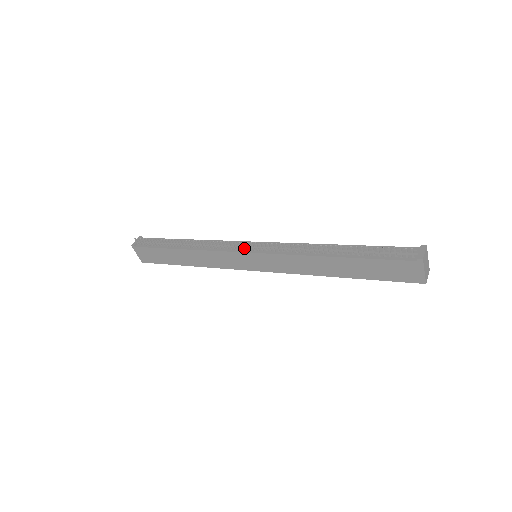
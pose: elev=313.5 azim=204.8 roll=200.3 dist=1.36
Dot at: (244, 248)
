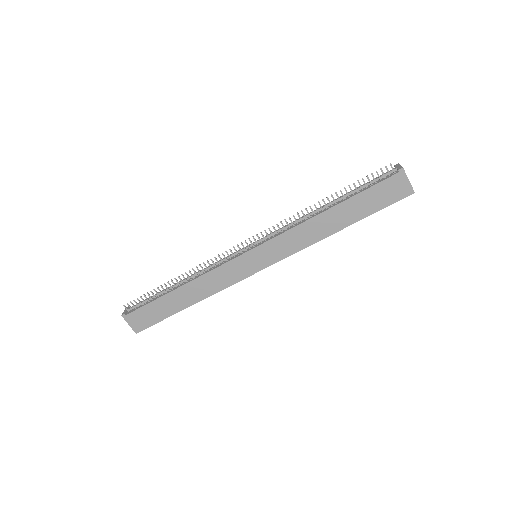
Dot at: (243, 251)
